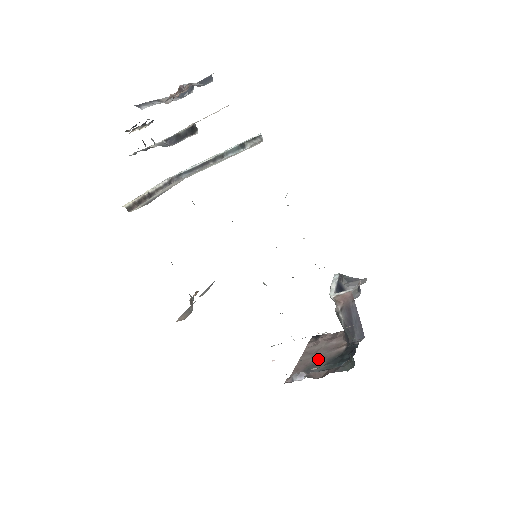
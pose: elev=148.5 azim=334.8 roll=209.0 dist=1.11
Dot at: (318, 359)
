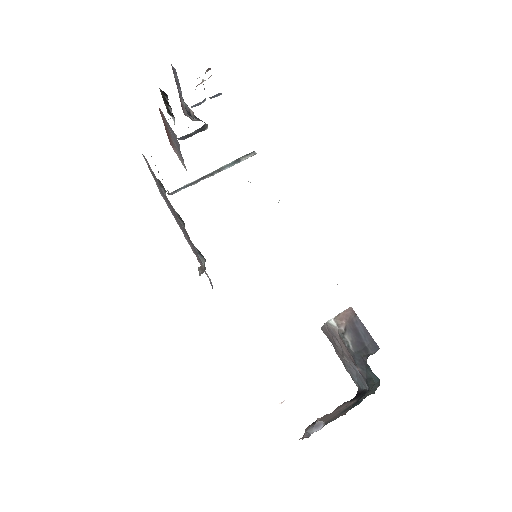
Dot at: occluded
